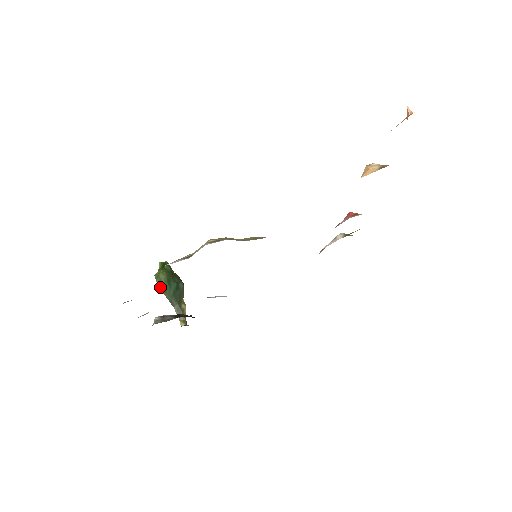
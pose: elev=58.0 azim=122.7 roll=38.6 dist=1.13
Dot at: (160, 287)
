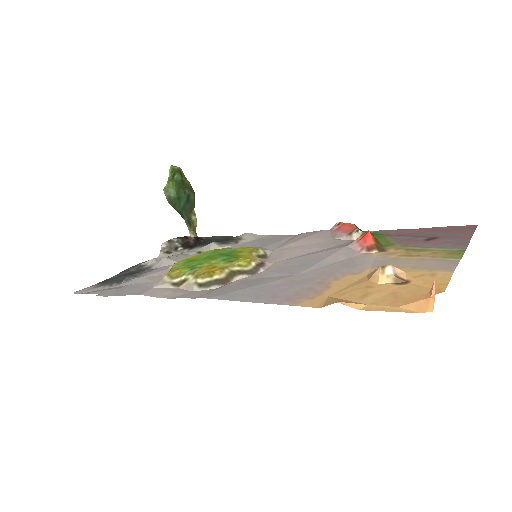
Dot at: (169, 202)
